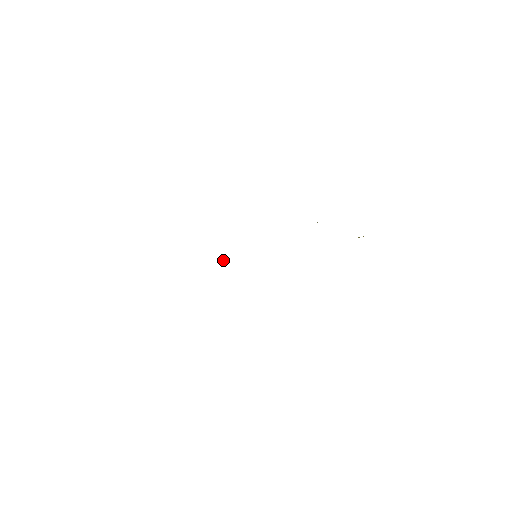
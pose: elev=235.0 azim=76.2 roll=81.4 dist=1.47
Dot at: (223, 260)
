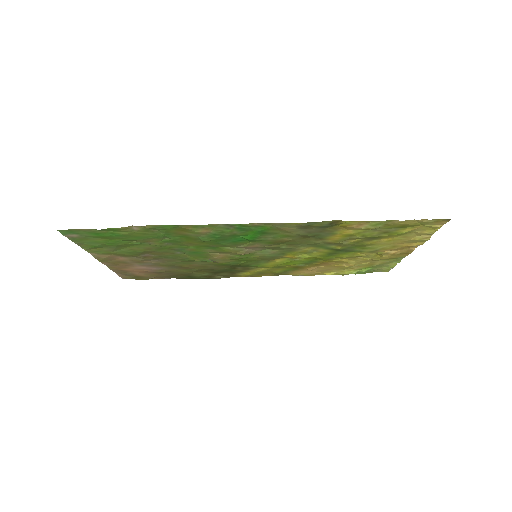
Dot at: (214, 260)
